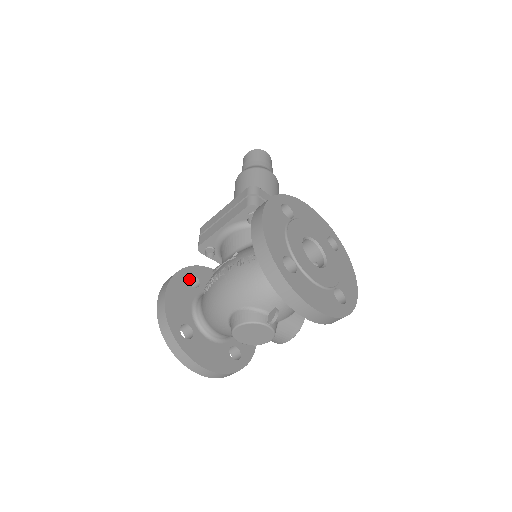
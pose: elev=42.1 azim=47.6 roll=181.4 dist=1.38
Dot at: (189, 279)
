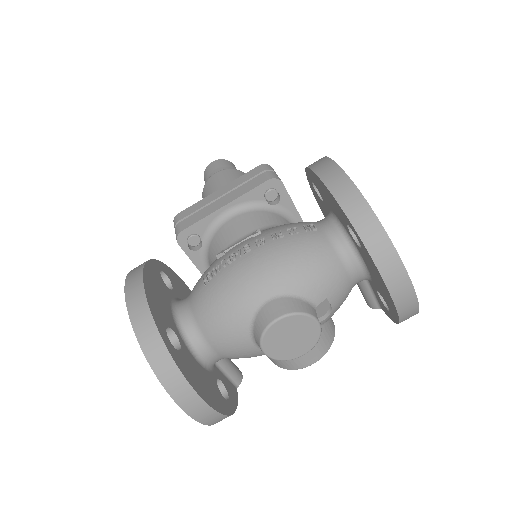
Dot at: occluded
